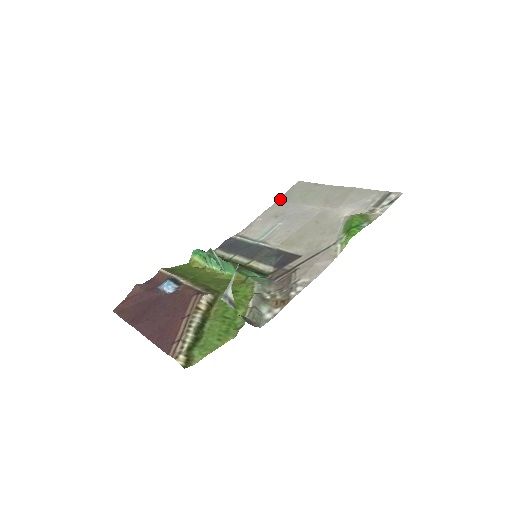
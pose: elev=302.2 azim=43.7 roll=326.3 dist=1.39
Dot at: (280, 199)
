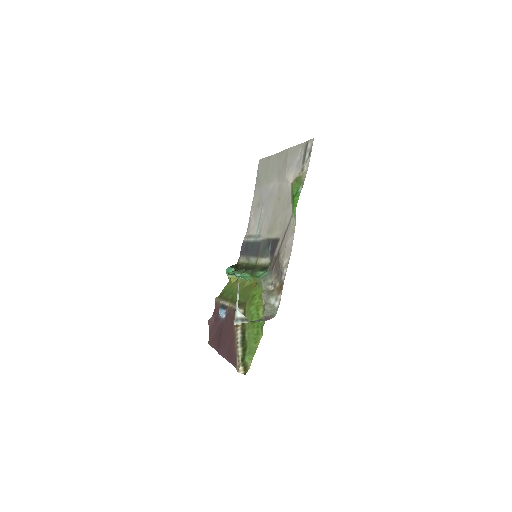
Dot at: (255, 186)
